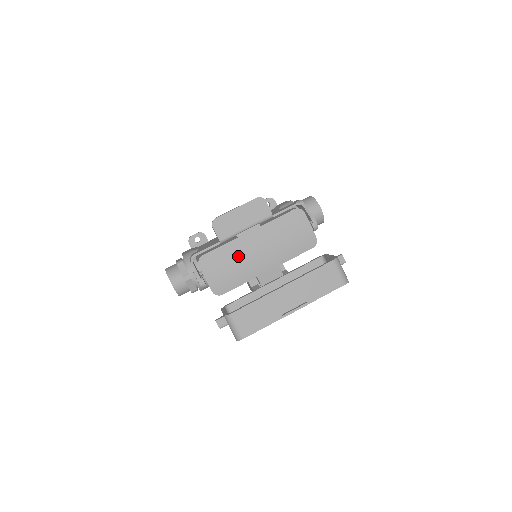
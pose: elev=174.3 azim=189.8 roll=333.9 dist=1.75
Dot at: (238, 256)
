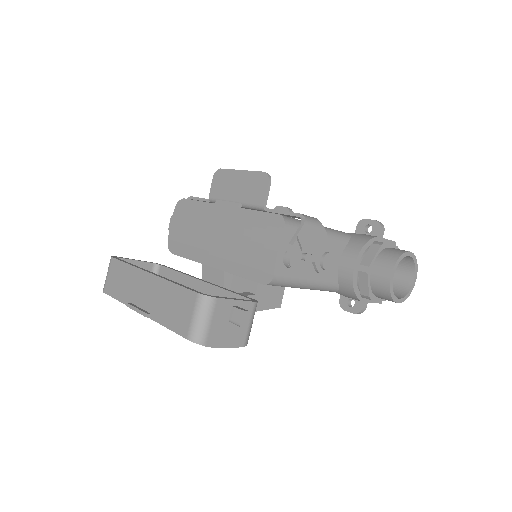
Dot at: (201, 224)
